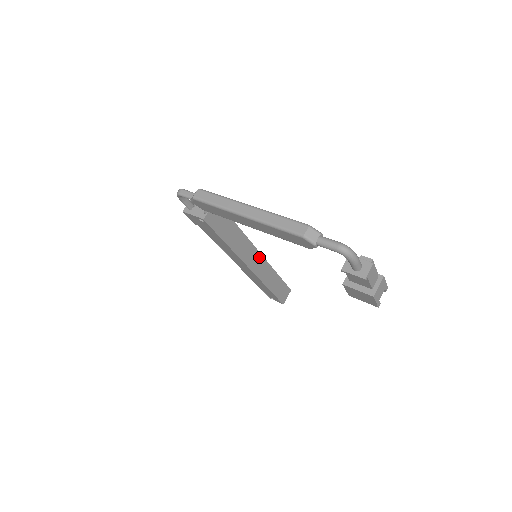
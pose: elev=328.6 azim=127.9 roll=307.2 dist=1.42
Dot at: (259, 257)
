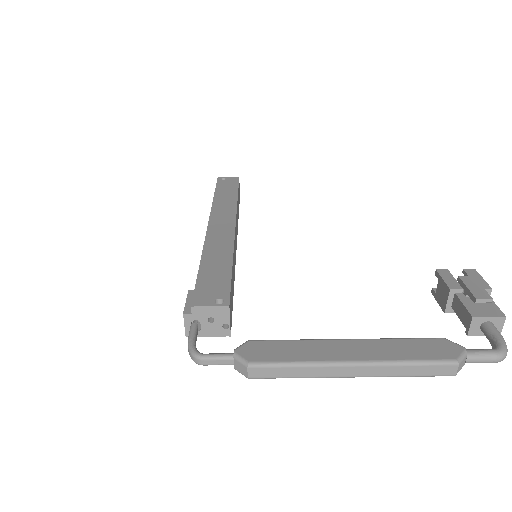
Dot at: occluded
